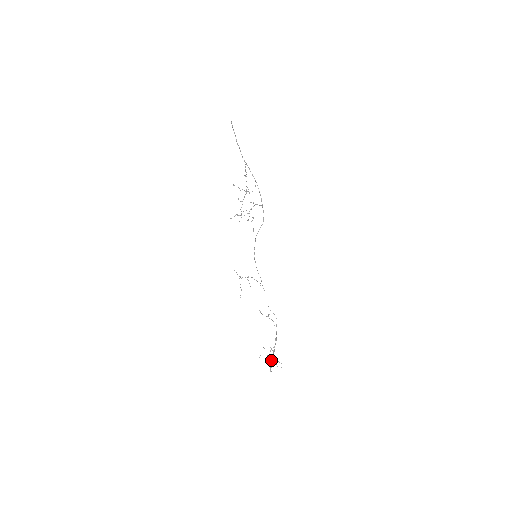
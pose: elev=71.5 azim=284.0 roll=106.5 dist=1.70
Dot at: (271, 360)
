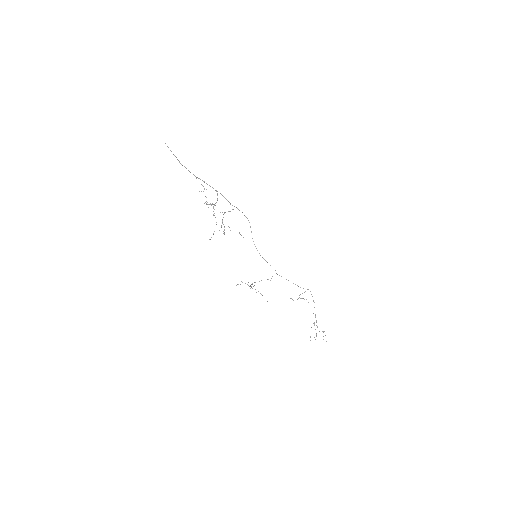
Dot at: occluded
